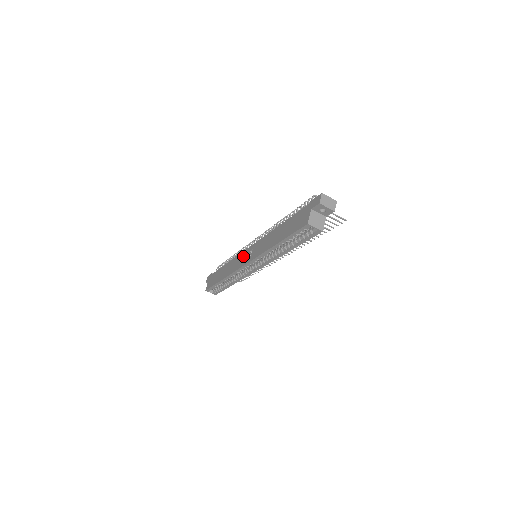
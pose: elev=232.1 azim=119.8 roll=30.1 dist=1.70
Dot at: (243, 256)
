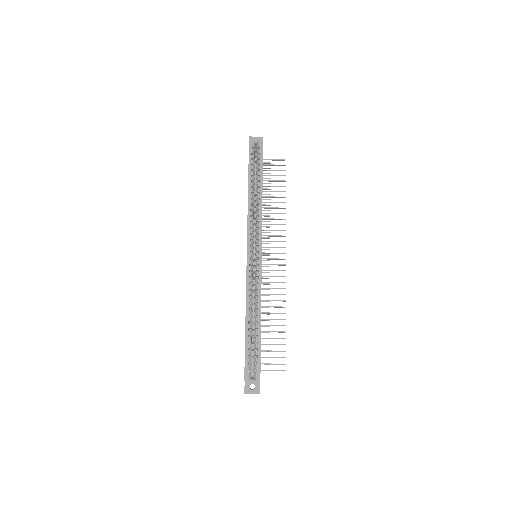
Dot at: occluded
